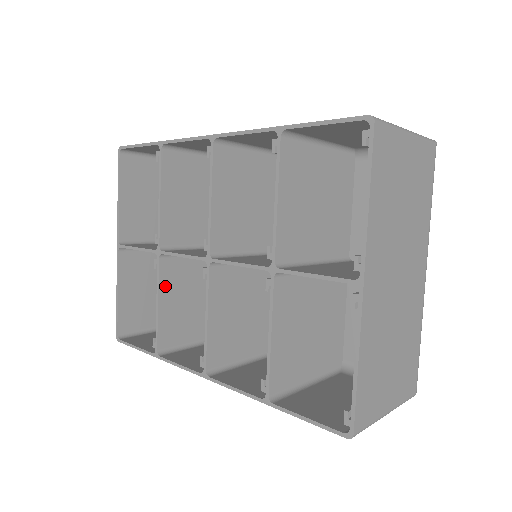
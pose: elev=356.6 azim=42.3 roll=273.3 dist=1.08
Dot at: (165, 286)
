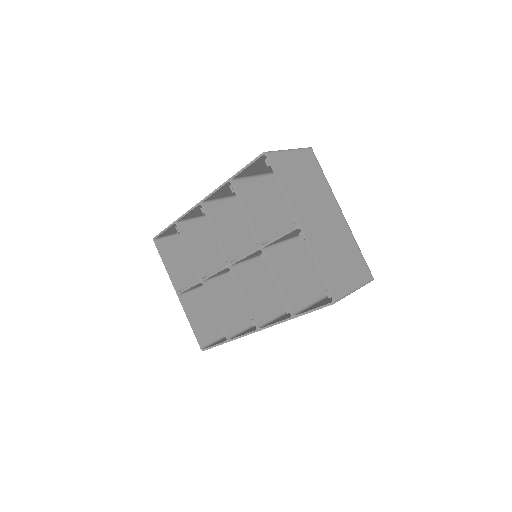
Dot at: (214, 299)
